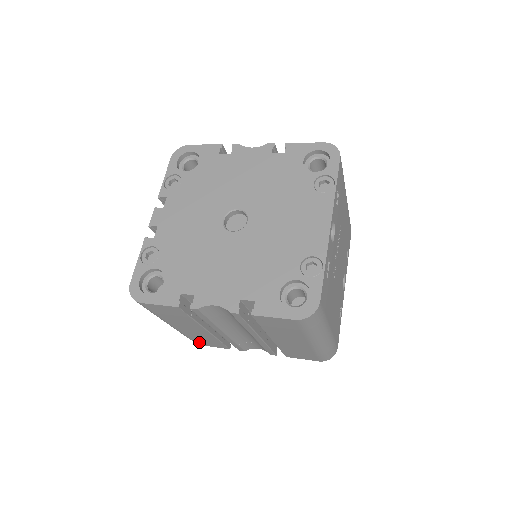
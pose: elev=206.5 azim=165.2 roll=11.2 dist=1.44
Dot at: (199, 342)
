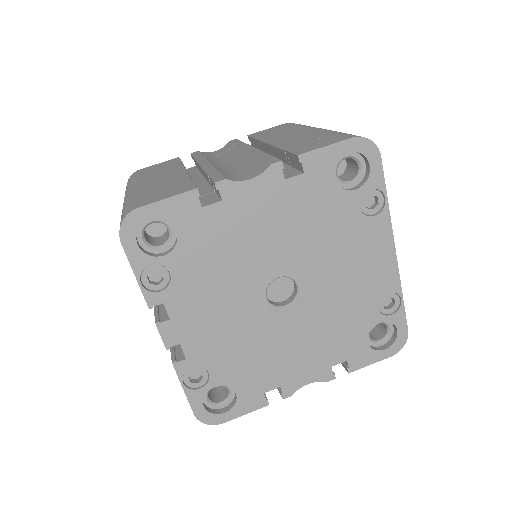
Dot at: occluded
